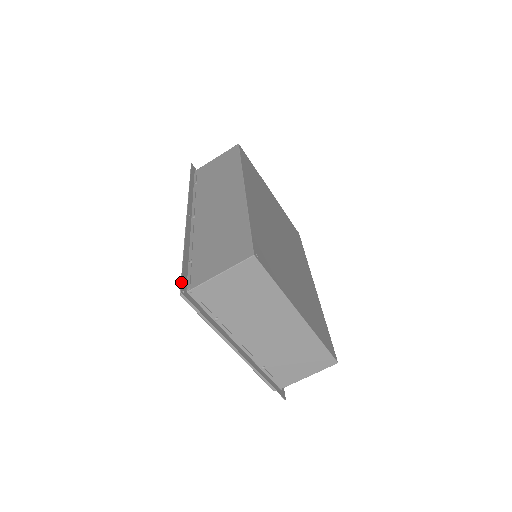
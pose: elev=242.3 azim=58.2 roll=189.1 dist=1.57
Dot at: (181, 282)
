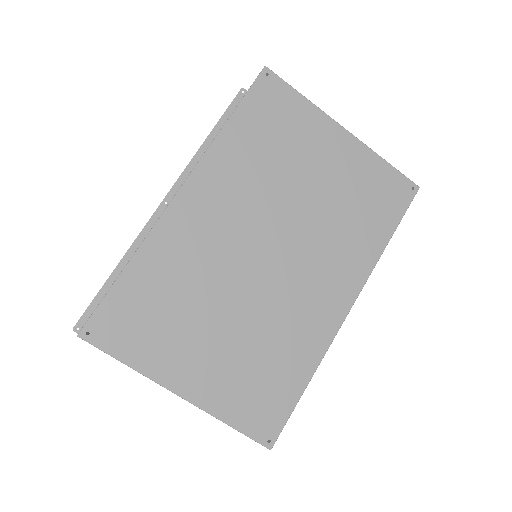
Dot at: (81, 316)
